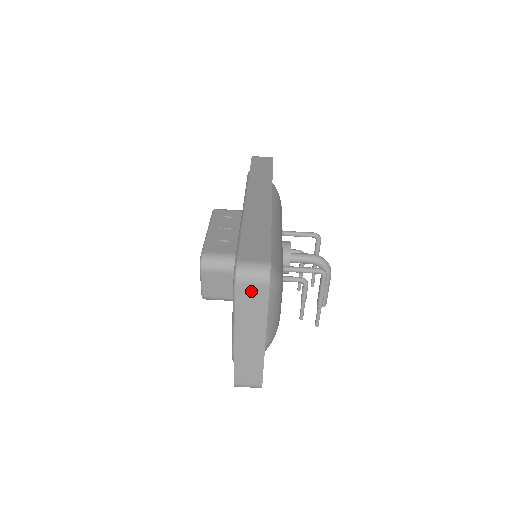
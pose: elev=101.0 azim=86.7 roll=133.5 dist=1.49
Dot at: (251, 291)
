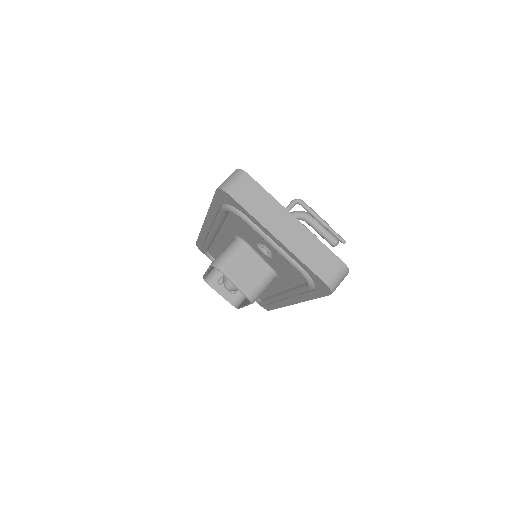
Dot at: (244, 191)
